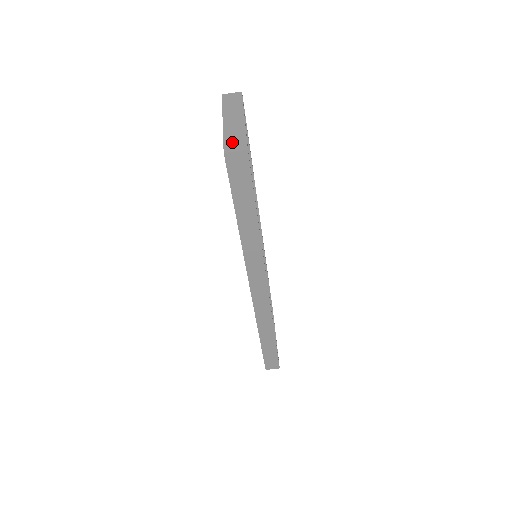
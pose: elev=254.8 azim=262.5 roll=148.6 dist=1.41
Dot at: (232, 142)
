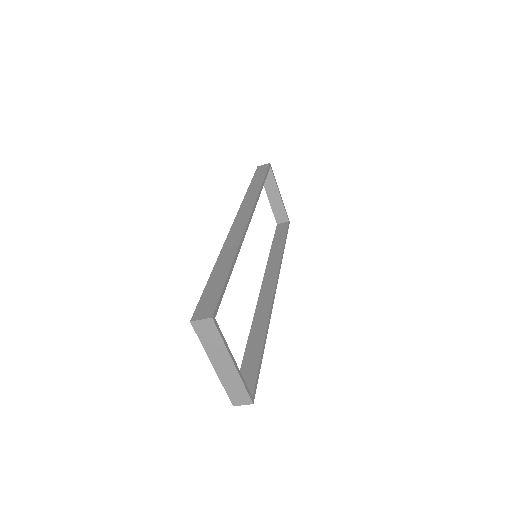
Dot at: (235, 395)
